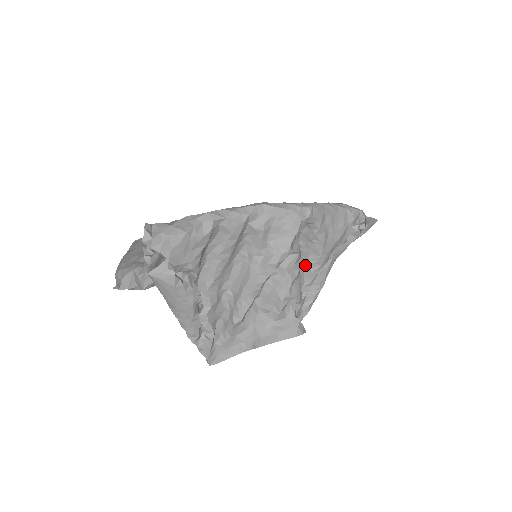
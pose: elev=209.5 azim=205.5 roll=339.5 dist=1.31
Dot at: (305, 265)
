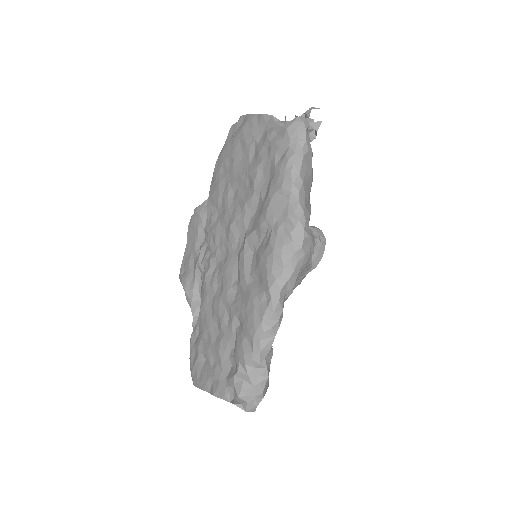
Dot at: occluded
